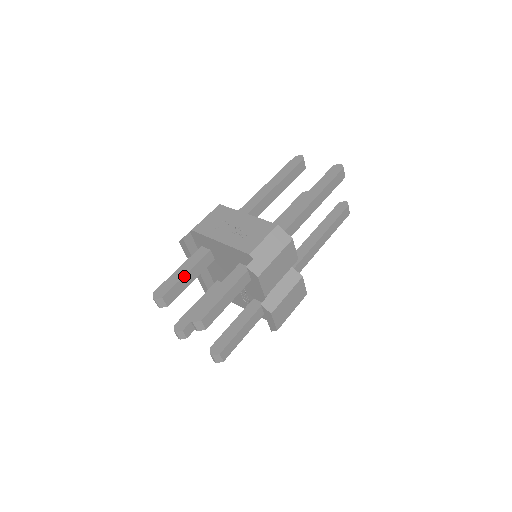
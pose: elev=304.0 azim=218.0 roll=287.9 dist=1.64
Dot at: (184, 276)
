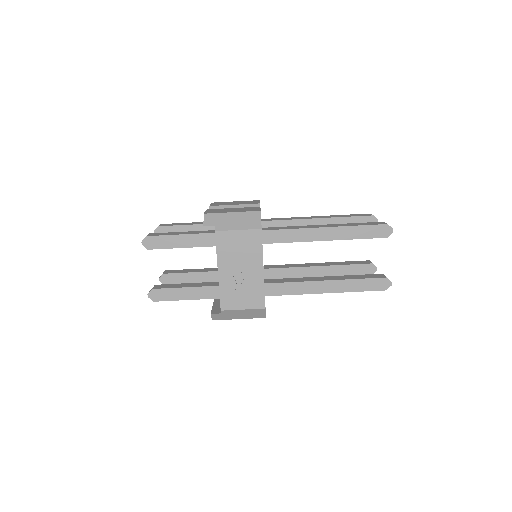
Dot at: occluded
